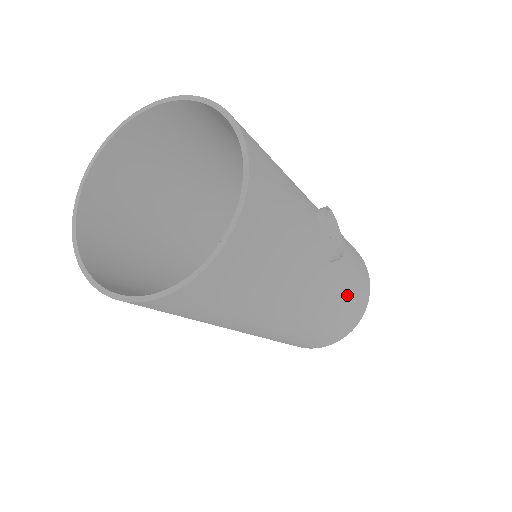
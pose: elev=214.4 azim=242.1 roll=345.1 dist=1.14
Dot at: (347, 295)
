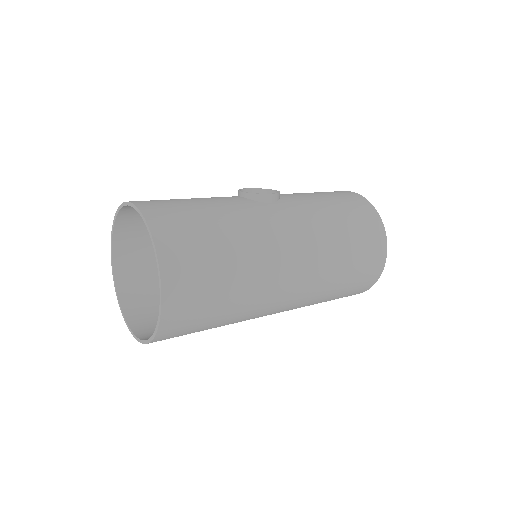
Dot at: (327, 208)
